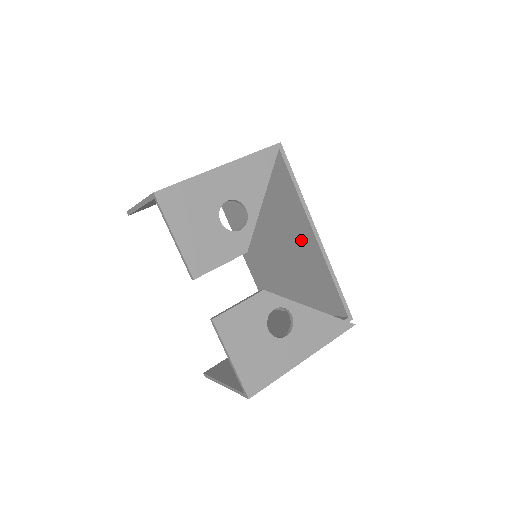
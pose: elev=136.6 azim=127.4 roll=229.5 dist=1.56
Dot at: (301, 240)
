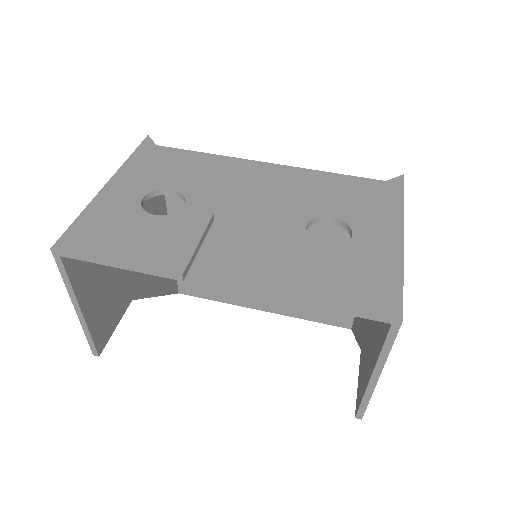
Dot at: (271, 195)
